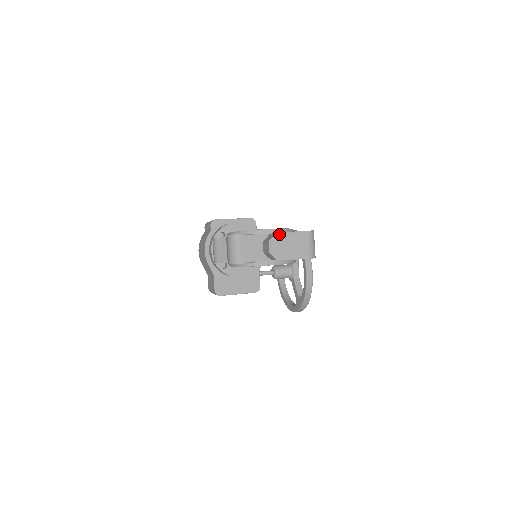
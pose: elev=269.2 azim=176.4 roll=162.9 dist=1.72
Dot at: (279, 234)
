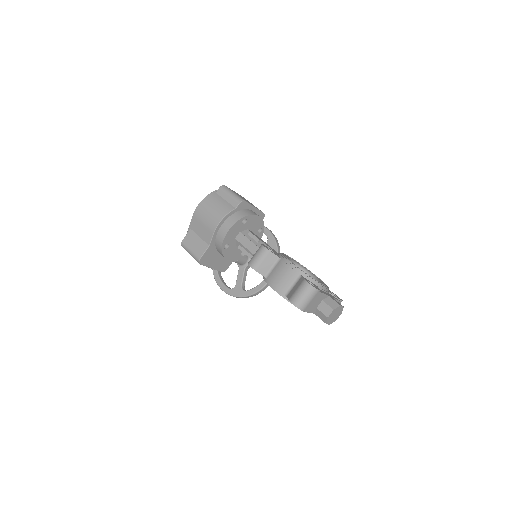
Dot at: (341, 307)
